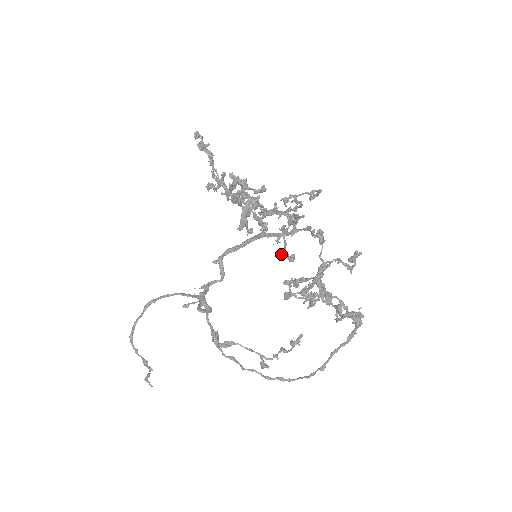
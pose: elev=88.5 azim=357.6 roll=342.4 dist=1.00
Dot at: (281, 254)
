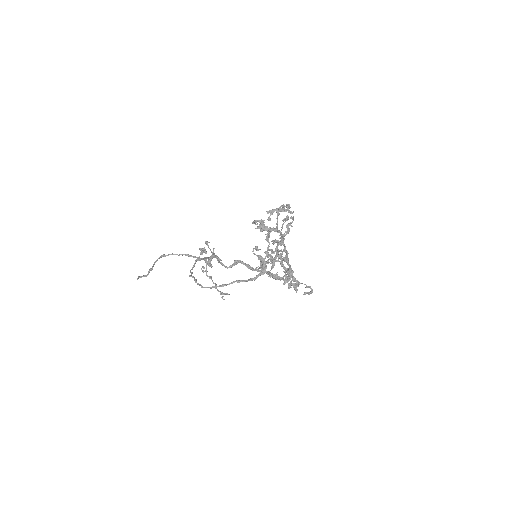
Dot at: (267, 252)
